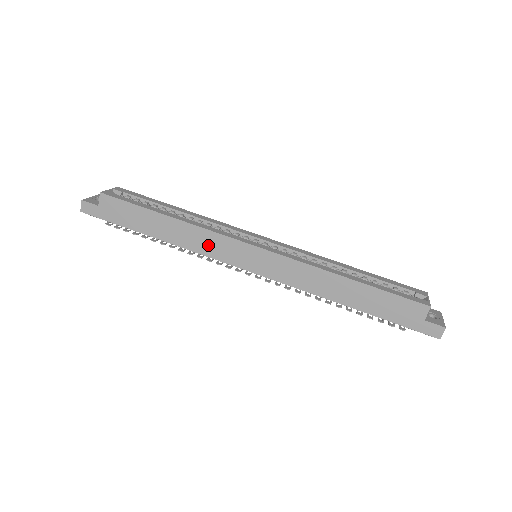
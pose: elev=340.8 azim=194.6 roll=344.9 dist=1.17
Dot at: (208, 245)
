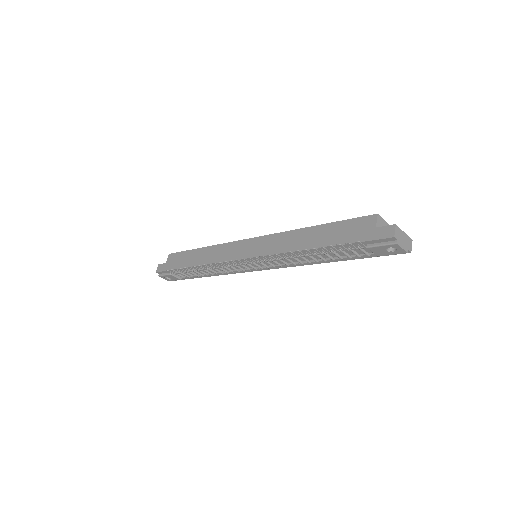
Dot at: (221, 254)
